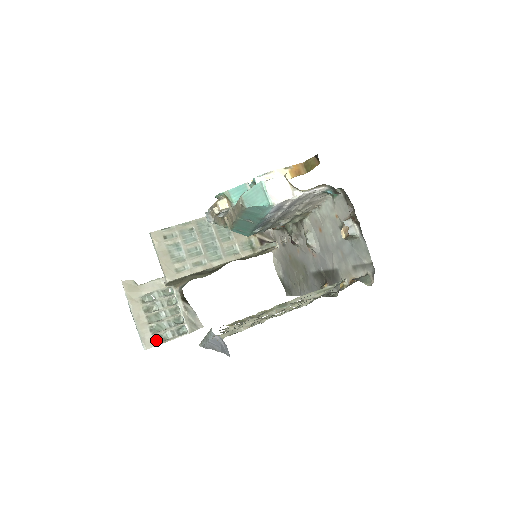
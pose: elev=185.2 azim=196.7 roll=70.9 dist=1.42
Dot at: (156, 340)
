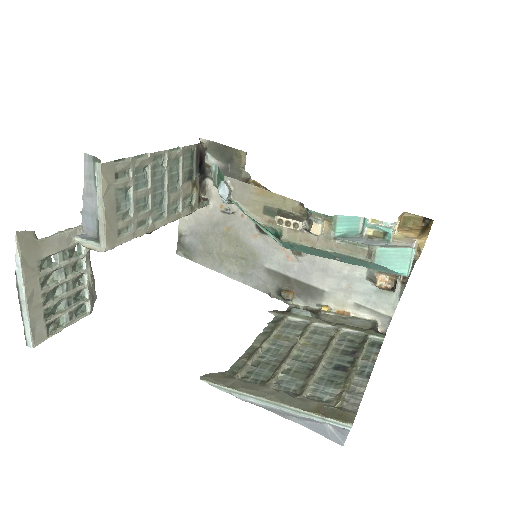
Dot at: (48, 329)
